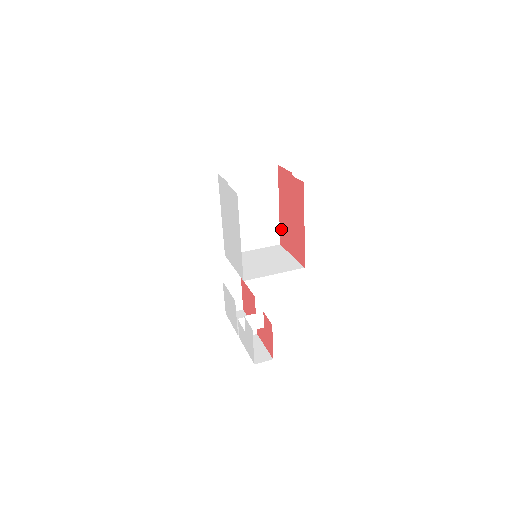
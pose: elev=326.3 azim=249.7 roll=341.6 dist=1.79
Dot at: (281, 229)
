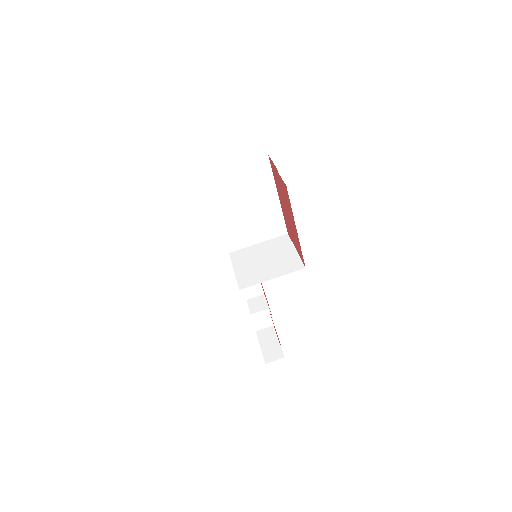
Dot at: (285, 220)
